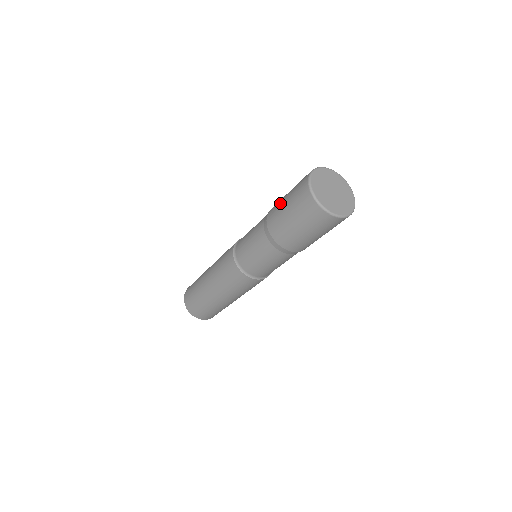
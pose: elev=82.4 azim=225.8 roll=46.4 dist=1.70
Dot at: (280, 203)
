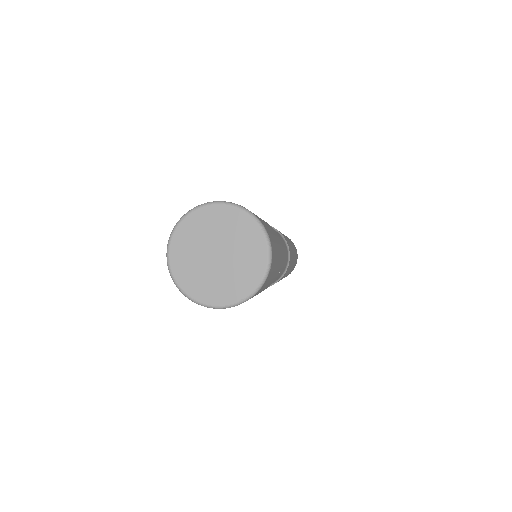
Dot at: occluded
